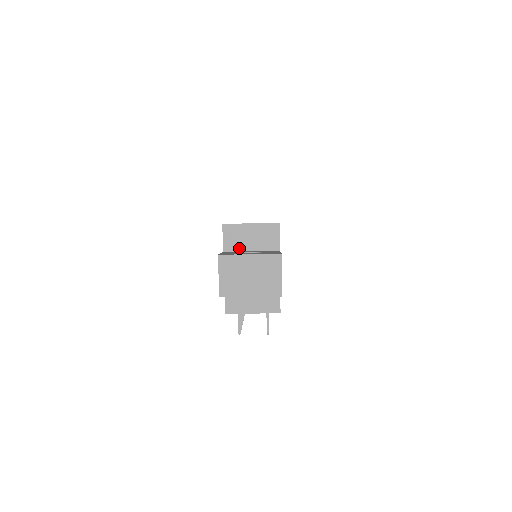
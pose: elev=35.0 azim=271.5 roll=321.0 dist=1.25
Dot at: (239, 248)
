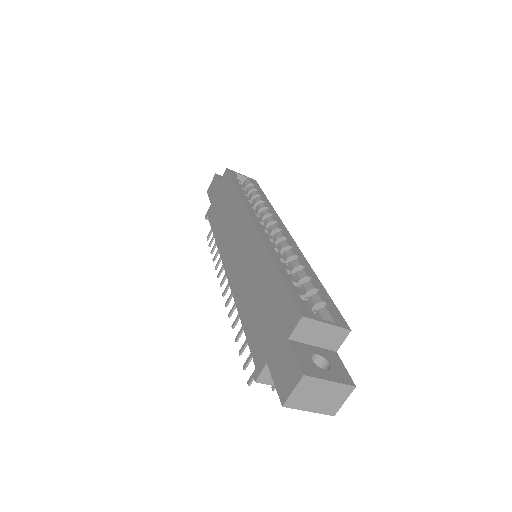
Dot at: (304, 340)
